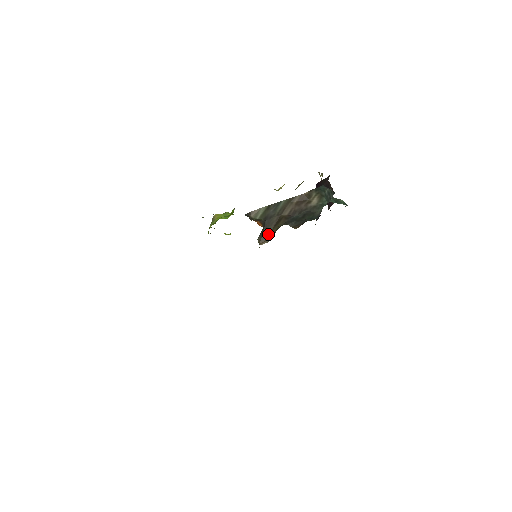
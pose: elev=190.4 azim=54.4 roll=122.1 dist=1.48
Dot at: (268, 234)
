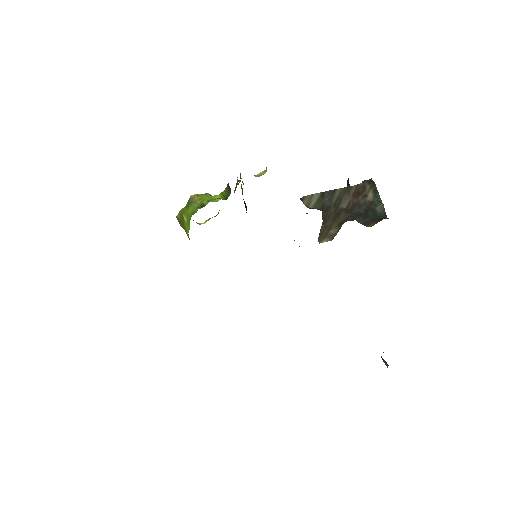
Dot at: (327, 229)
